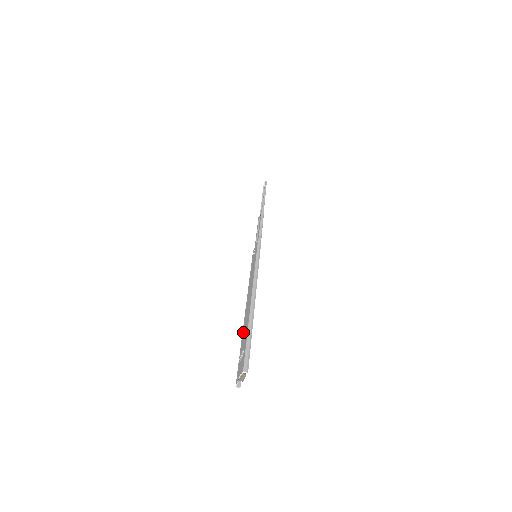
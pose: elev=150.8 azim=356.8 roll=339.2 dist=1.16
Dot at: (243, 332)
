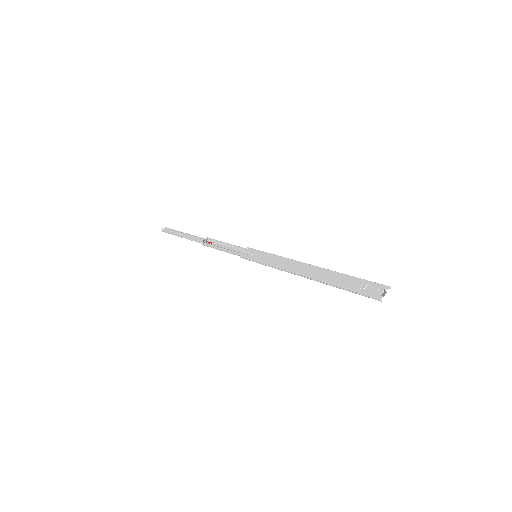
Dot at: (334, 281)
